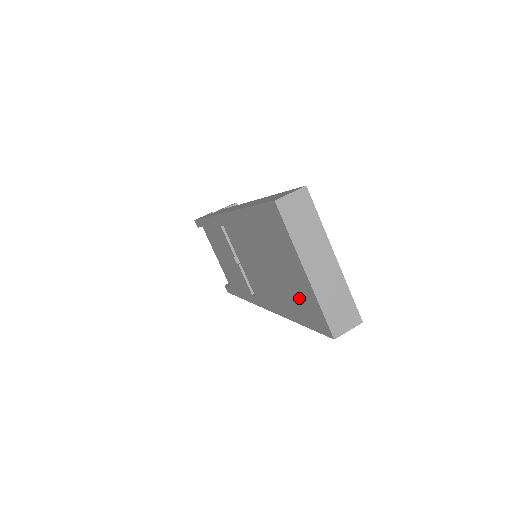
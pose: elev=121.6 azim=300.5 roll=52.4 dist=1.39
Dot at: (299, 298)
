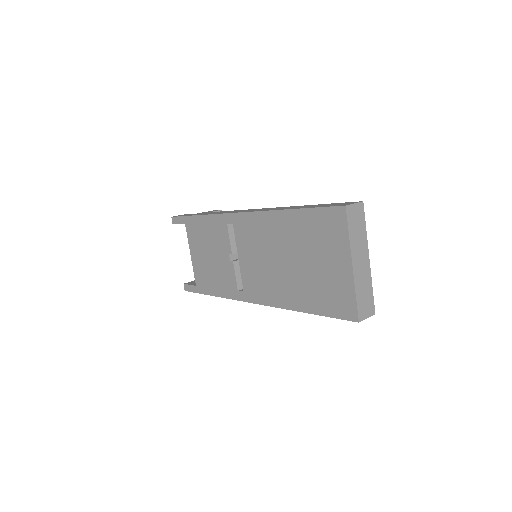
Dot at: (326, 289)
